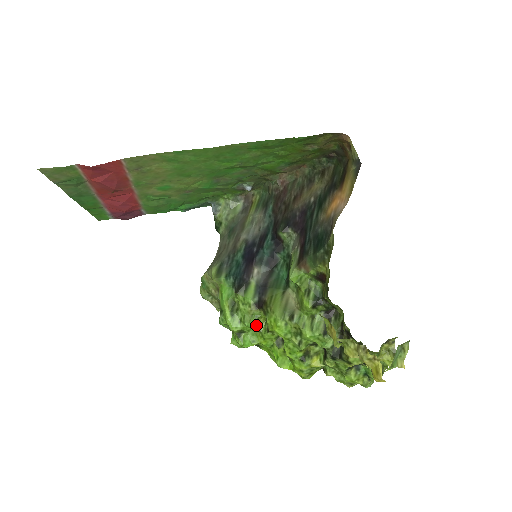
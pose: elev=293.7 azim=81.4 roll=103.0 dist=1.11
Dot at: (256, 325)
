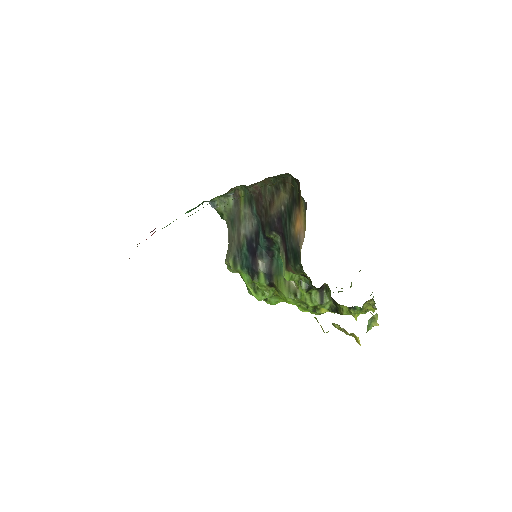
Dot at: (275, 294)
